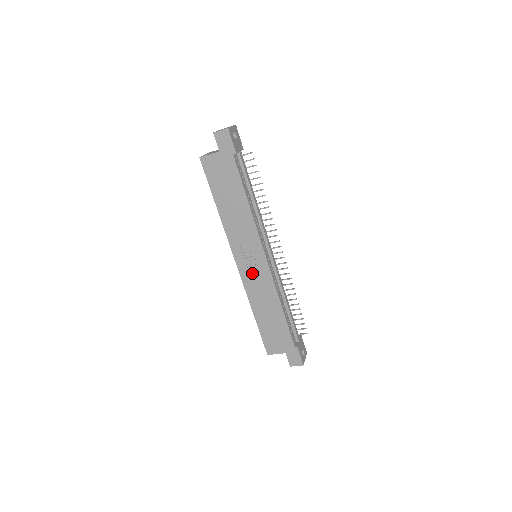
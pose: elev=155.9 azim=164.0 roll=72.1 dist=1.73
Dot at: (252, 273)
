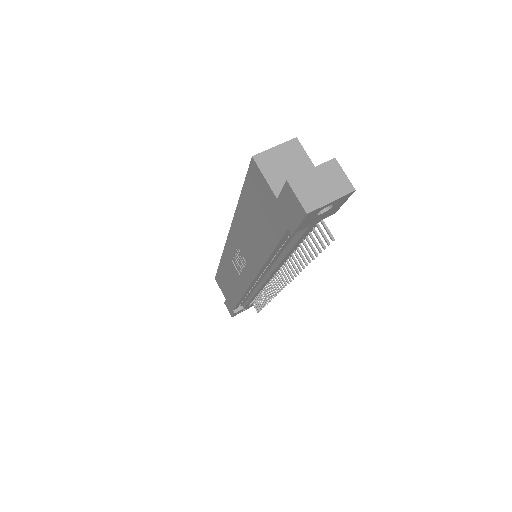
Dot at: (235, 262)
